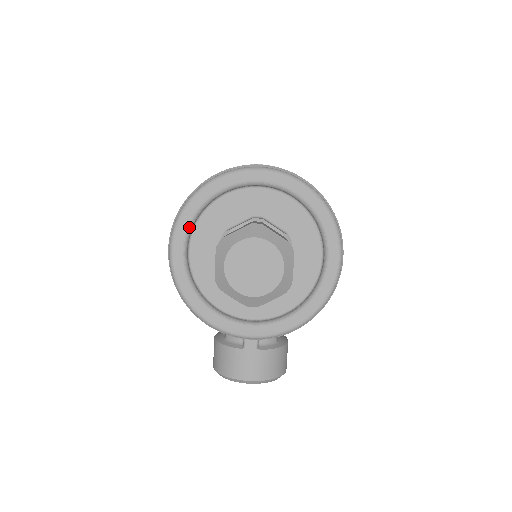
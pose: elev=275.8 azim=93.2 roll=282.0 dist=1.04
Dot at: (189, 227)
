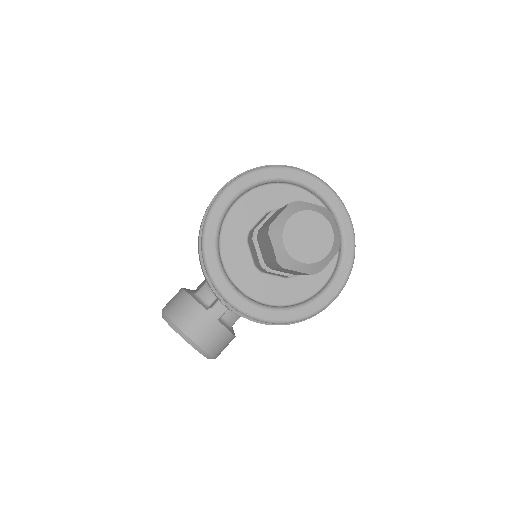
Dot at: (252, 185)
